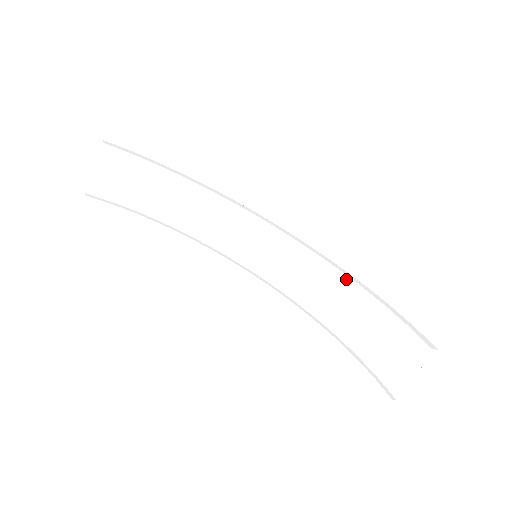
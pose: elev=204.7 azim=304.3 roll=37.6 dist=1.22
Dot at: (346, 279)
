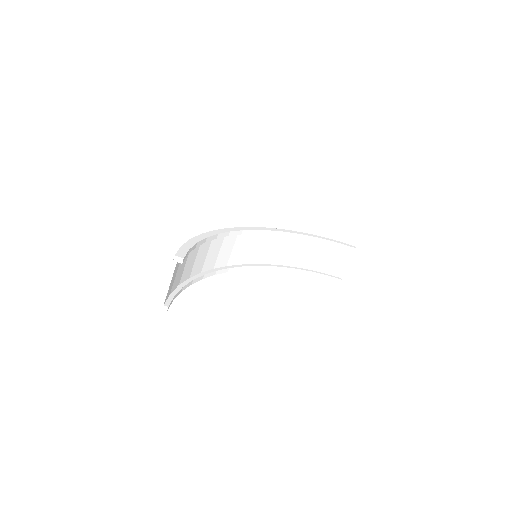
Dot at: (300, 236)
